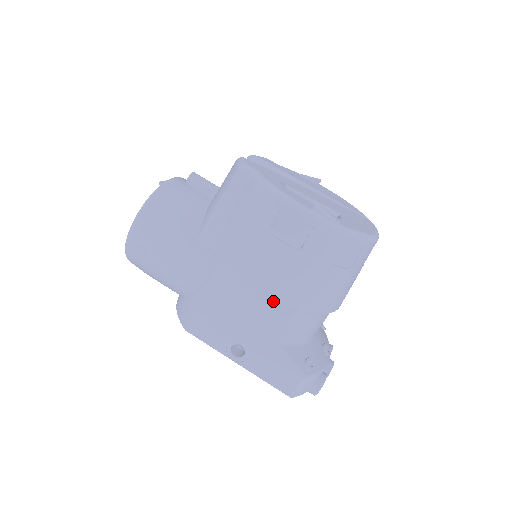
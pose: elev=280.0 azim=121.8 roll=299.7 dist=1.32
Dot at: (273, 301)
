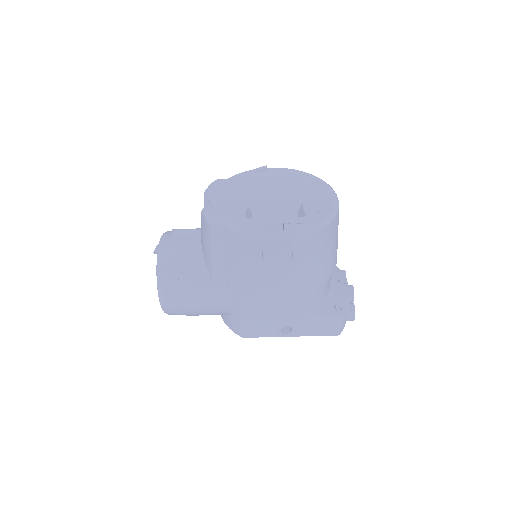
Dot at: occluded
